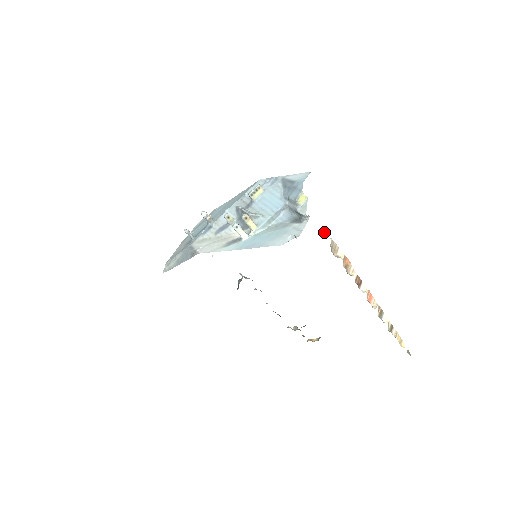
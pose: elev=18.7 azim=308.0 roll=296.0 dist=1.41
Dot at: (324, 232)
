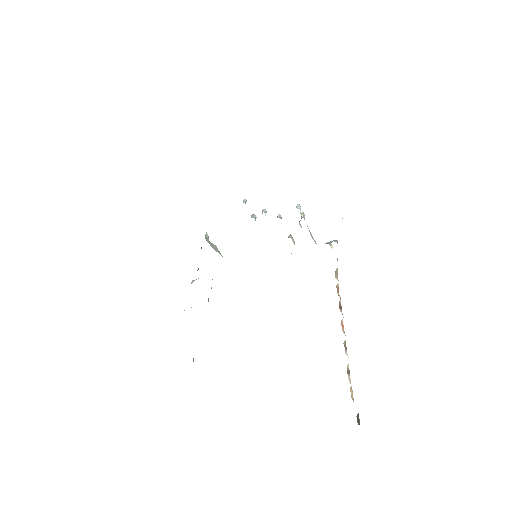
Dot at: occluded
